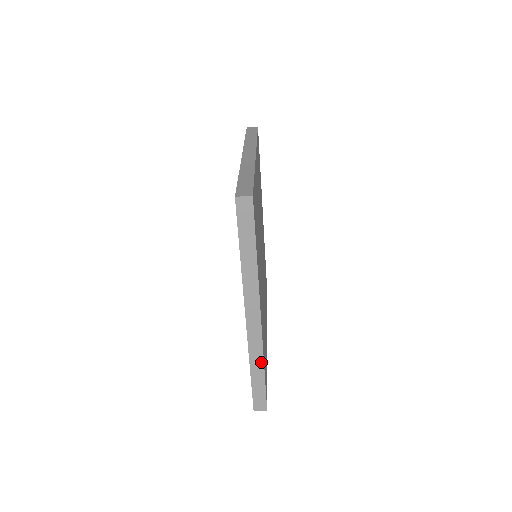
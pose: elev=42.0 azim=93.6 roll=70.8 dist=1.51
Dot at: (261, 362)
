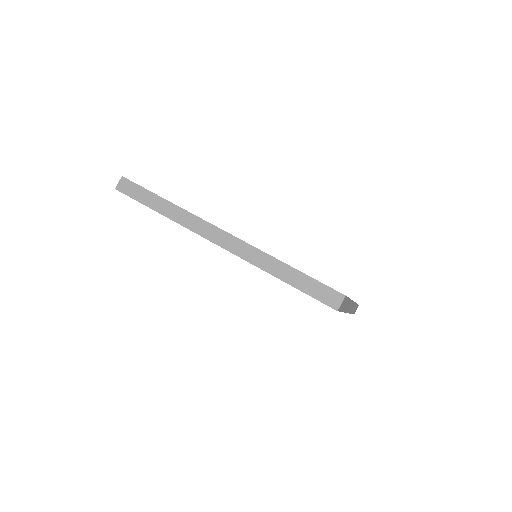
Dot at: (273, 260)
